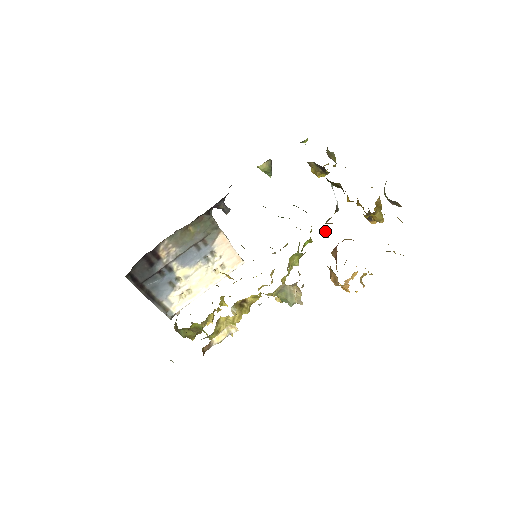
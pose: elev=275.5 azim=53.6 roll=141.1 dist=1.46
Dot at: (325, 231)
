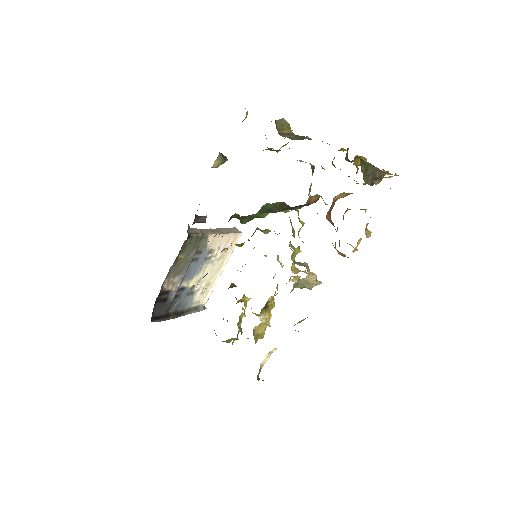
Dot at: occluded
